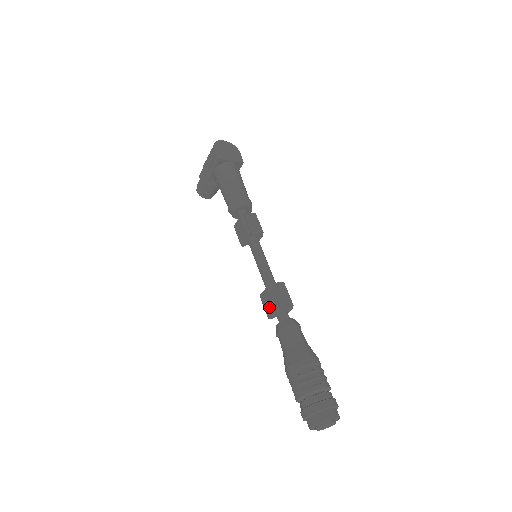
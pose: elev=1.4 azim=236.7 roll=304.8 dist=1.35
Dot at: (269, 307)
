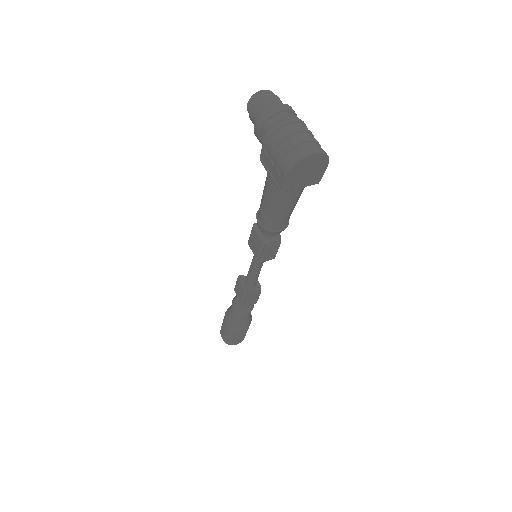
Dot at: (238, 293)
